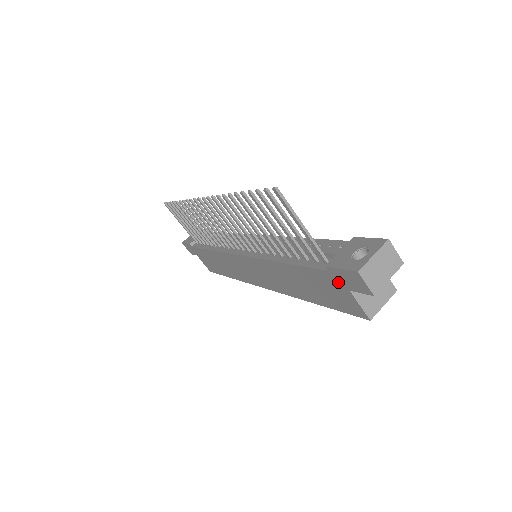
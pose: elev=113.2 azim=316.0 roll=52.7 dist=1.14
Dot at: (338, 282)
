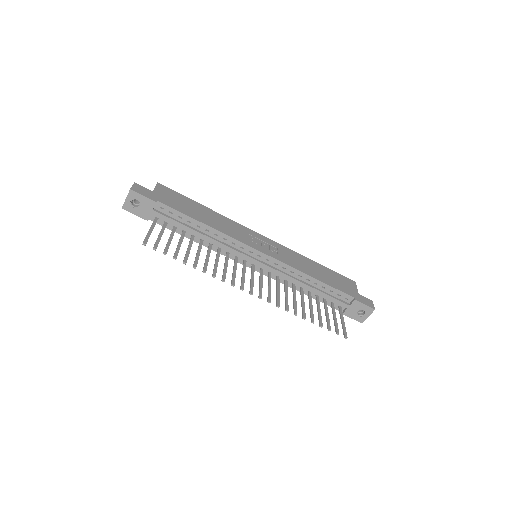
Dot at: occluded
